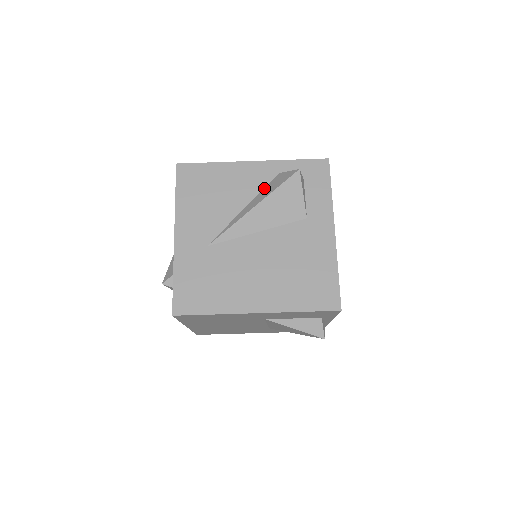
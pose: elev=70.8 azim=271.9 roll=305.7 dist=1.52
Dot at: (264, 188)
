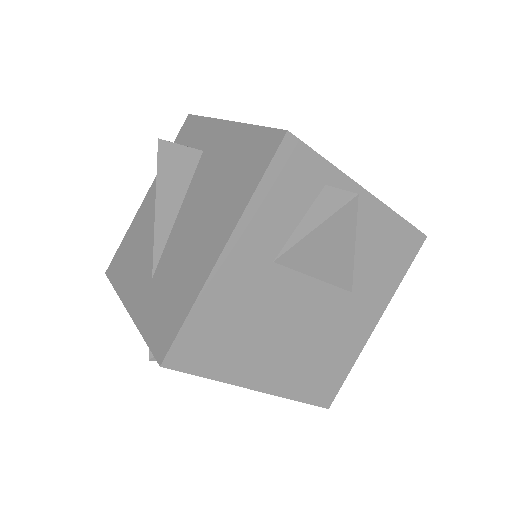
Dot at: occluded
